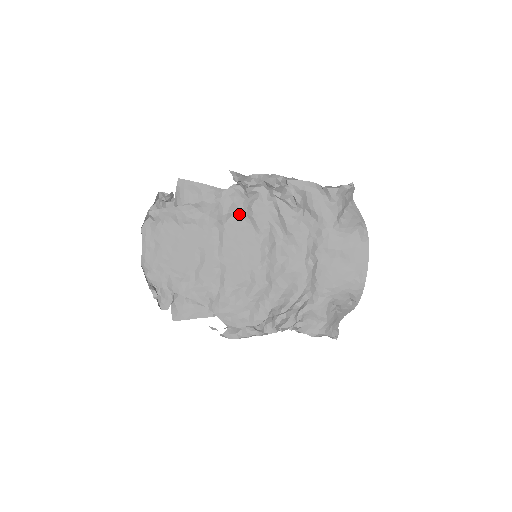
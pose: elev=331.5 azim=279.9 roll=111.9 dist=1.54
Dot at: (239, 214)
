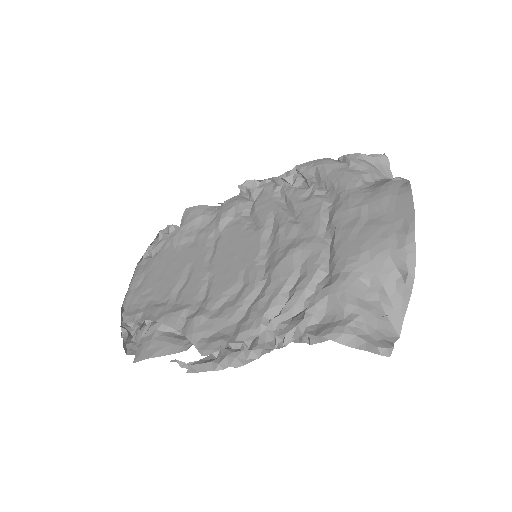
Dot at: (240, 216)
